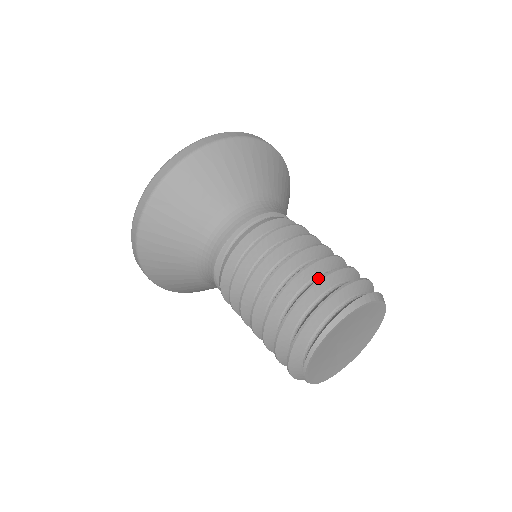
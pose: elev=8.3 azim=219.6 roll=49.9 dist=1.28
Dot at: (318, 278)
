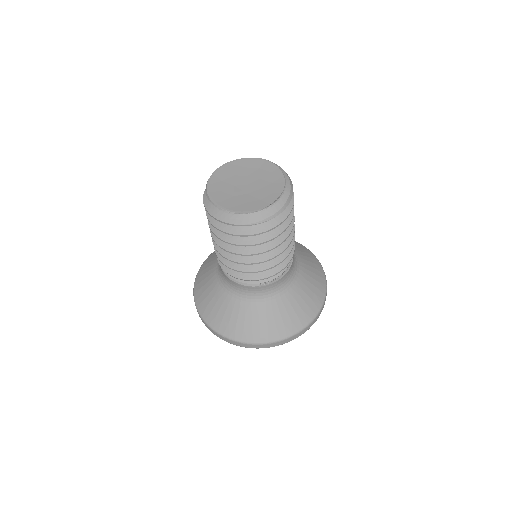
Dot at: occluded
